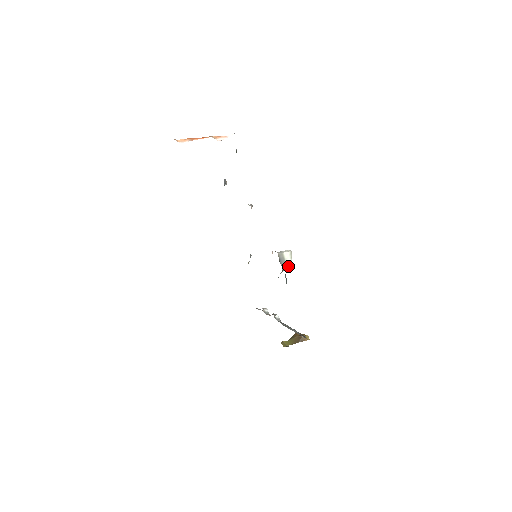
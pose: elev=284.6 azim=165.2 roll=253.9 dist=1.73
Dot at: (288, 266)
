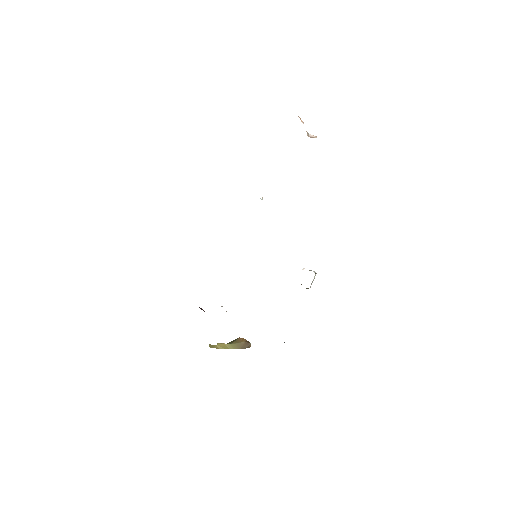
Dot at: (310, 286)
